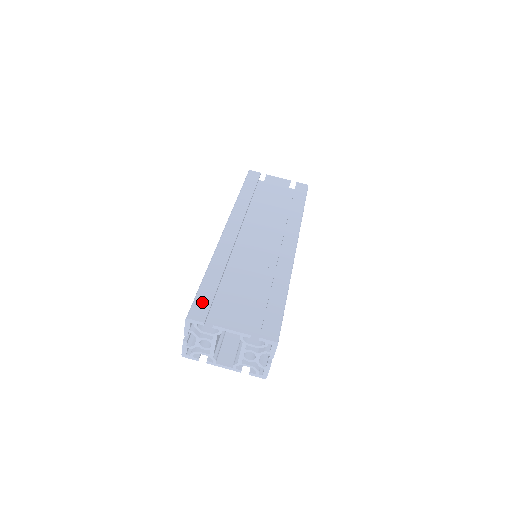
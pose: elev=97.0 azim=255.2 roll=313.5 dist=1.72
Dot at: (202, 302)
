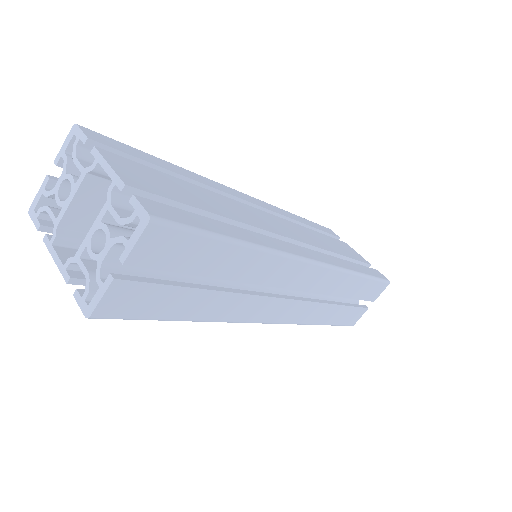
Dot at: (120, 145)
